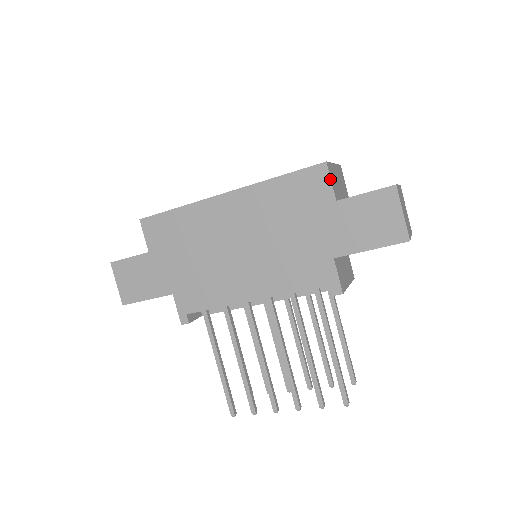
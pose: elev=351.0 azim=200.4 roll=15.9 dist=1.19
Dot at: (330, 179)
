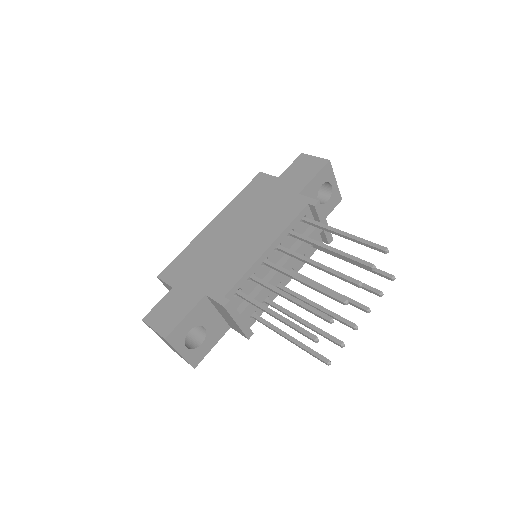
Dot at: (268, 174)
